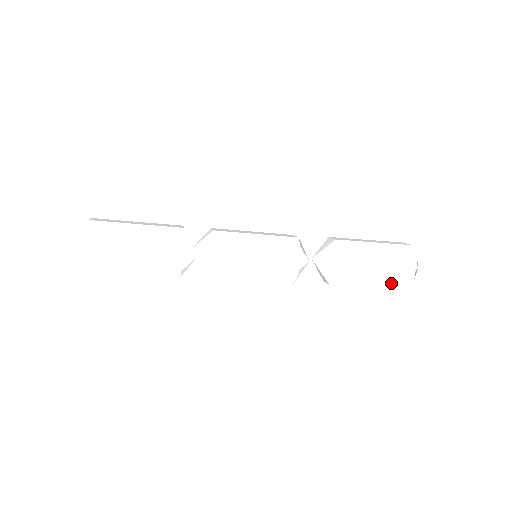
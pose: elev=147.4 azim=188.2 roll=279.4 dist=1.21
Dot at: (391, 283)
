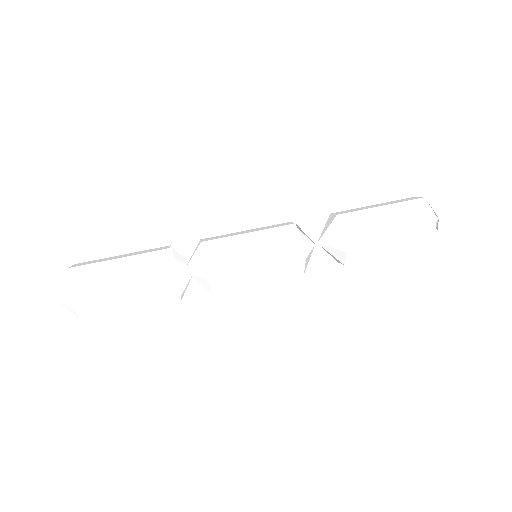
Dot at: occluded
